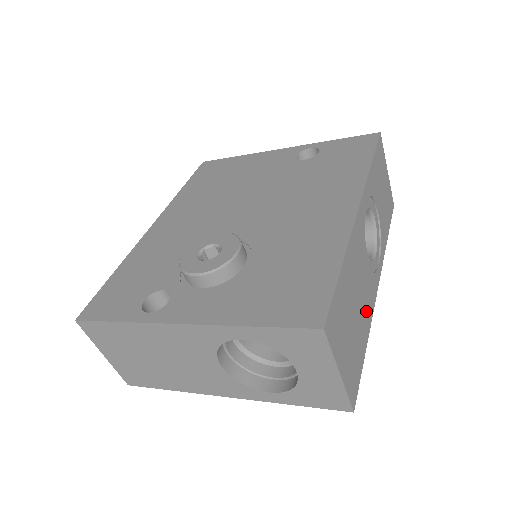
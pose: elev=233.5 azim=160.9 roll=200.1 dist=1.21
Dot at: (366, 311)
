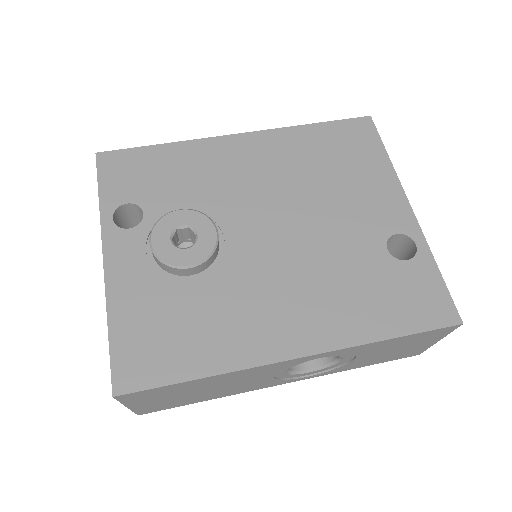
Dot at: (231, 391)
